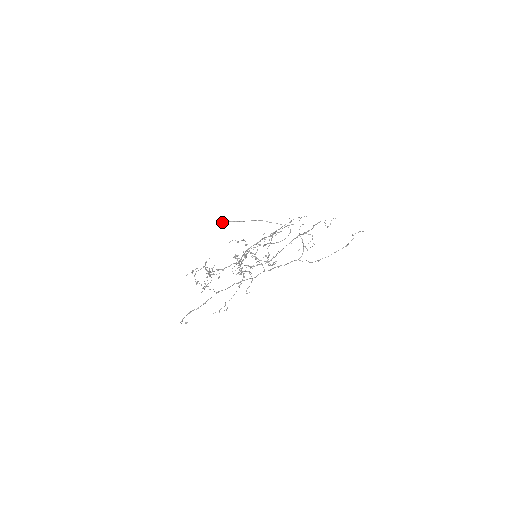
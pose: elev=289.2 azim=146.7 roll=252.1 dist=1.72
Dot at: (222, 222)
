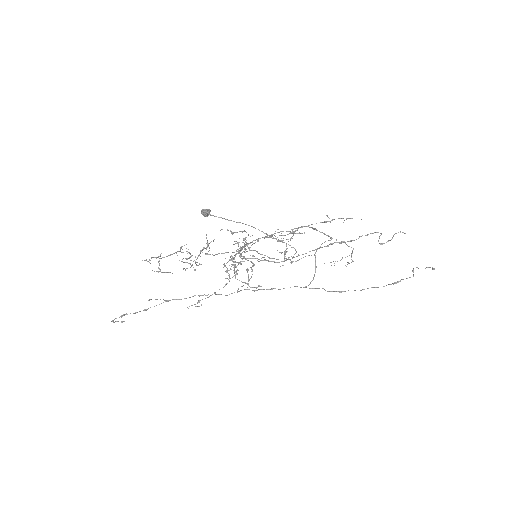
Dot at: (201, 210)
